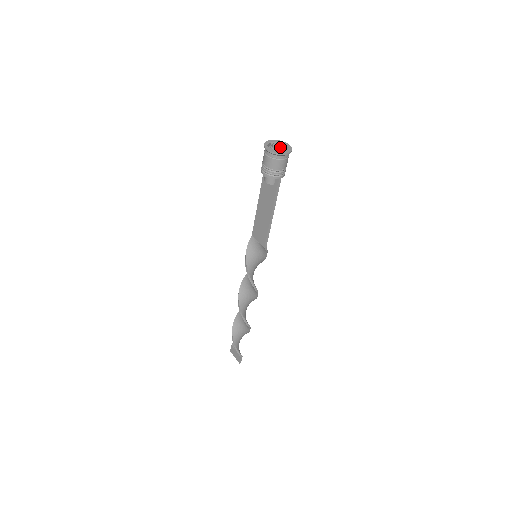
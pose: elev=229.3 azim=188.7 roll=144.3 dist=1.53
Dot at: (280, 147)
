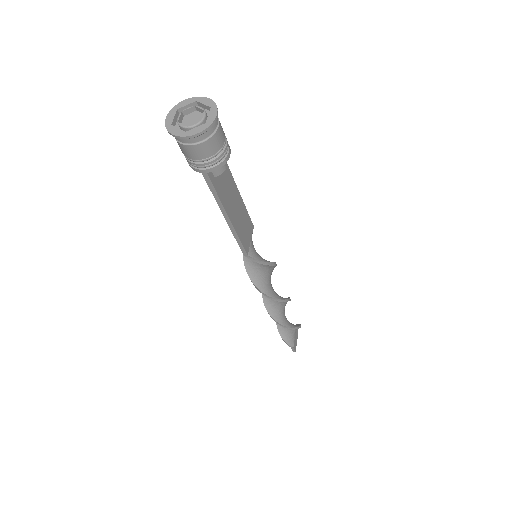
Dot at: (204, 116)
